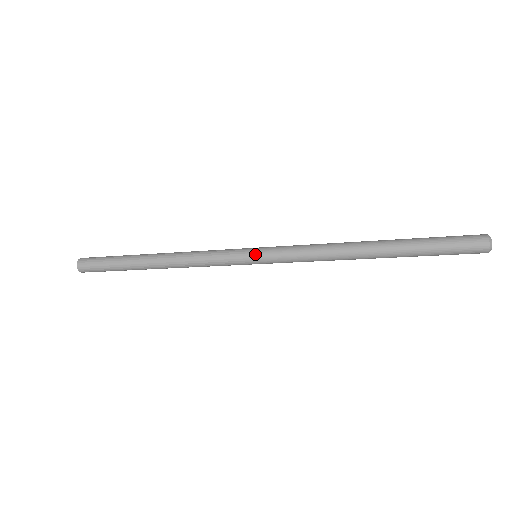
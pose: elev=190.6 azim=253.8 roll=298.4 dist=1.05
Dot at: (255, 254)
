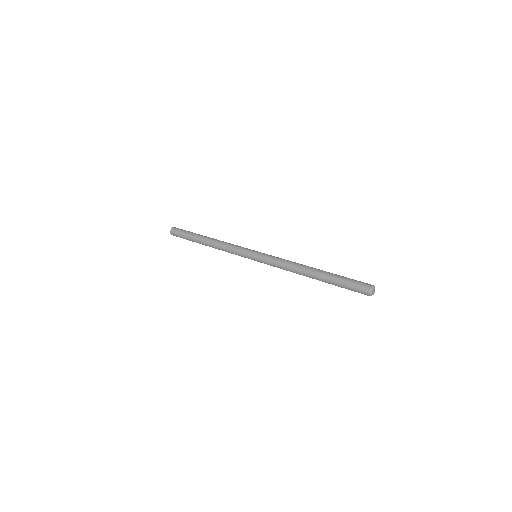
Dot at: (254, 259)
